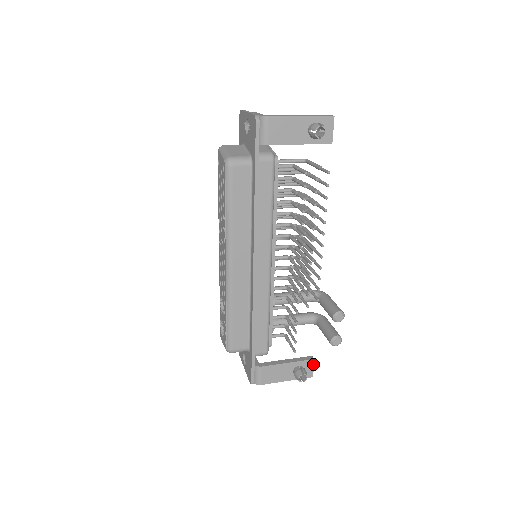
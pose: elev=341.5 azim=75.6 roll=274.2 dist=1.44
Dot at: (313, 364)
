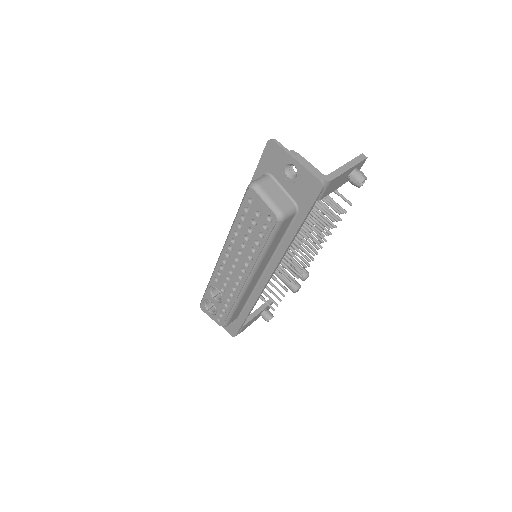
Dot at: (272, 303)
